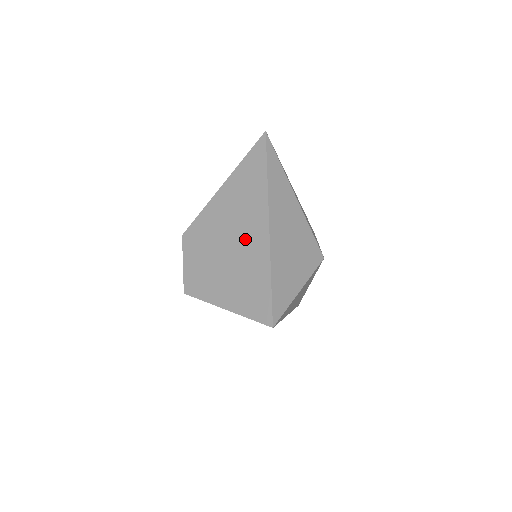
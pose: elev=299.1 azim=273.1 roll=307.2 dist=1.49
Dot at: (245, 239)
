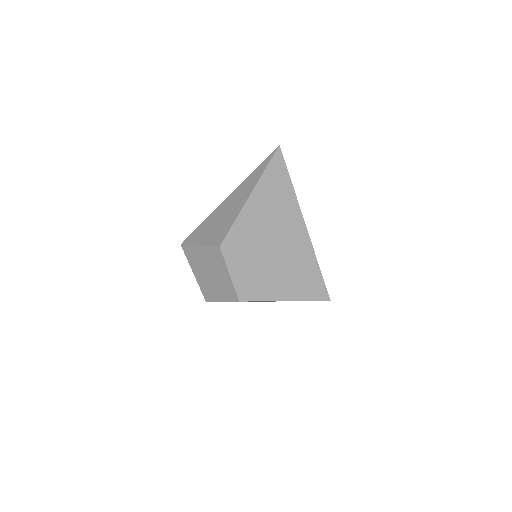
Dot at: (287, 237)
